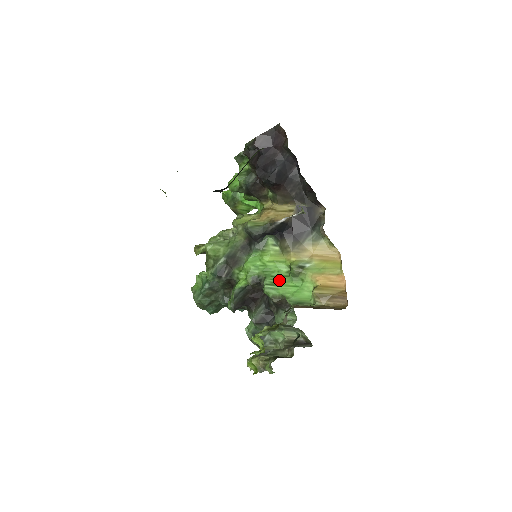
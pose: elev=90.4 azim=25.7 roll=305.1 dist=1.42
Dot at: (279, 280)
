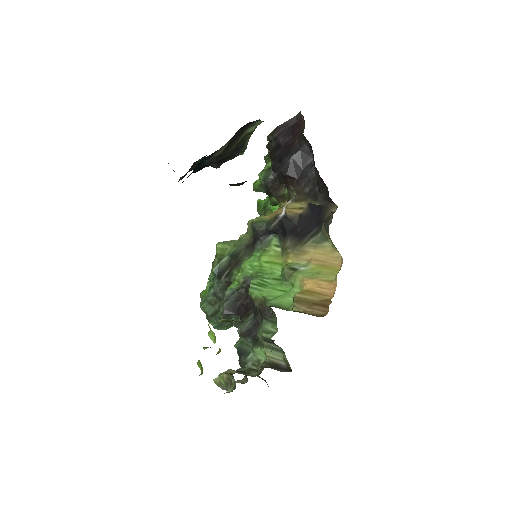
Dot at: (268, 282)
